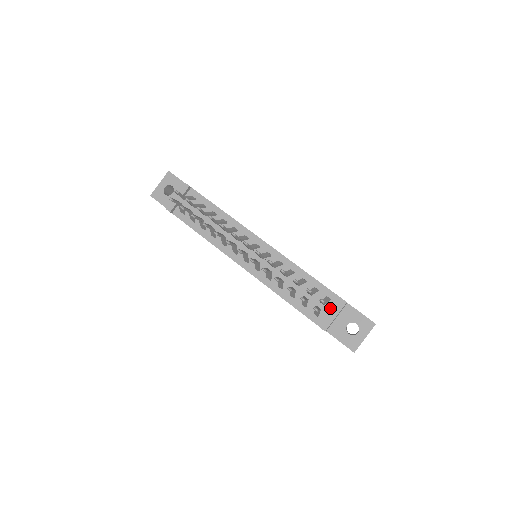
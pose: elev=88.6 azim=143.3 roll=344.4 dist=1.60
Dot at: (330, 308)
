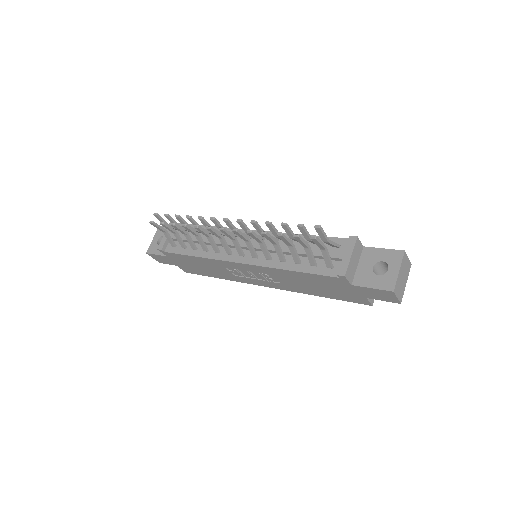
Dot at: (341, 251)
